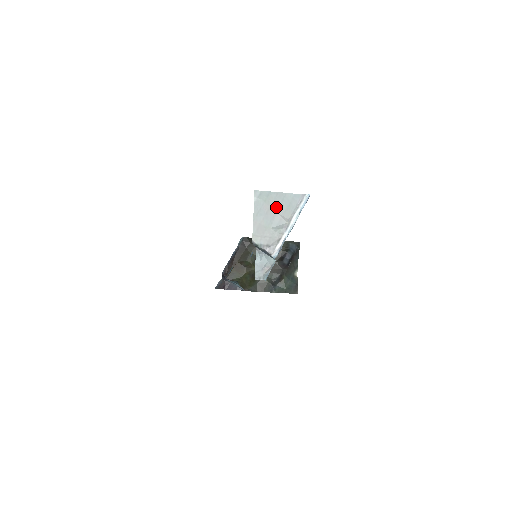
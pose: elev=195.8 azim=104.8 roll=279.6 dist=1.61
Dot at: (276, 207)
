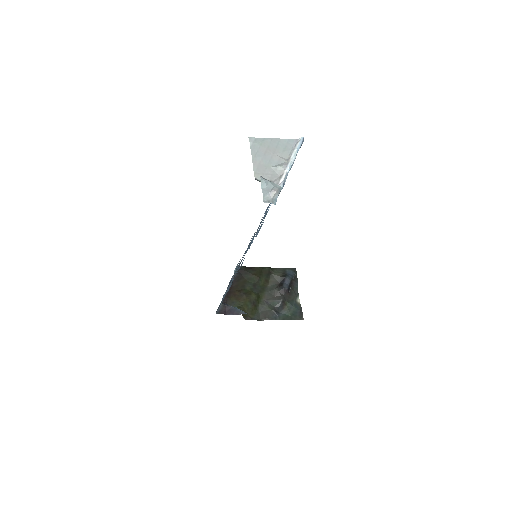
Dot at: (273, 149)
